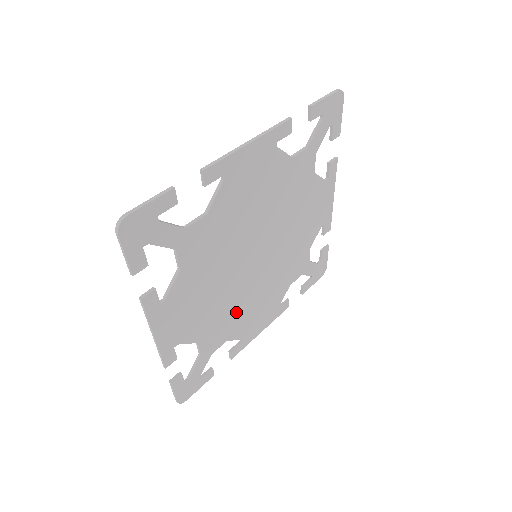
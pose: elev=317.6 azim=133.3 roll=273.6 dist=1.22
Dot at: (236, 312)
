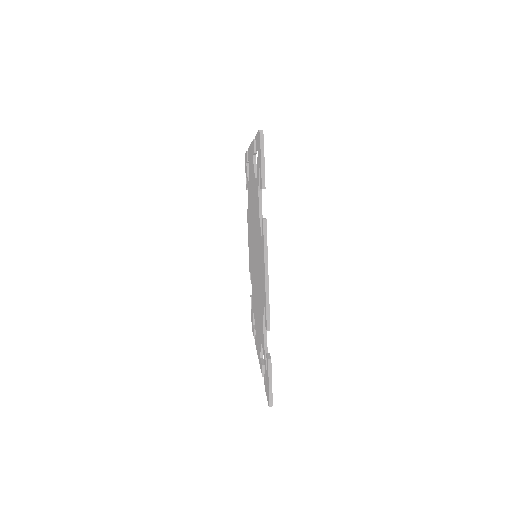
Dot at: occluded
